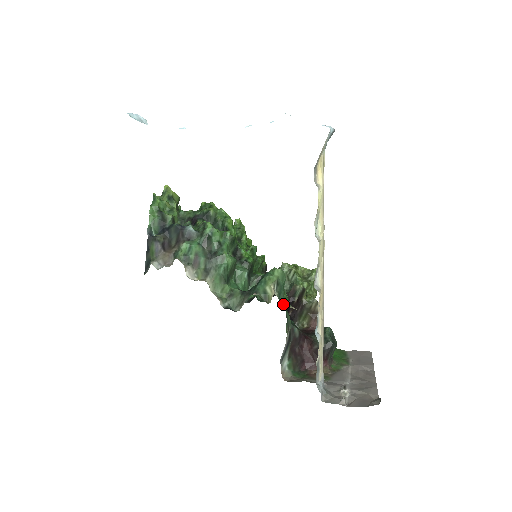
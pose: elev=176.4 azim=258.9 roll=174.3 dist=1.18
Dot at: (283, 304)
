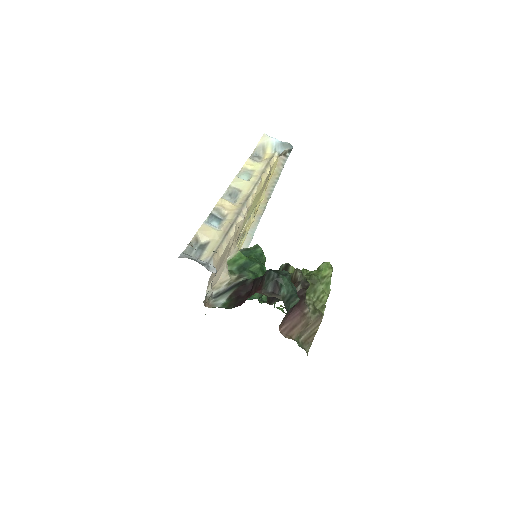
Dot at: occluded
